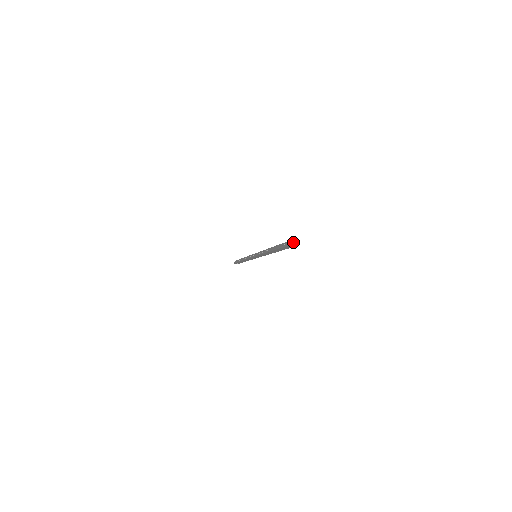
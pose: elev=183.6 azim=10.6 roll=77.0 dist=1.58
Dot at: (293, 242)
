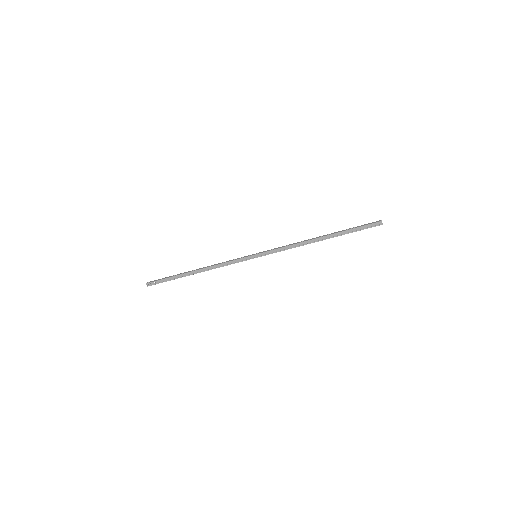
Dot at: (380, 223)
